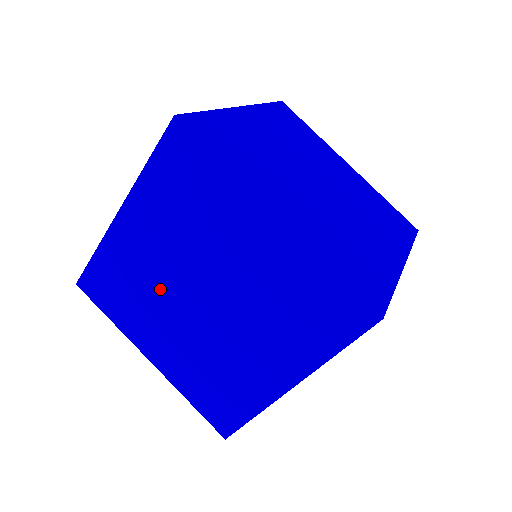
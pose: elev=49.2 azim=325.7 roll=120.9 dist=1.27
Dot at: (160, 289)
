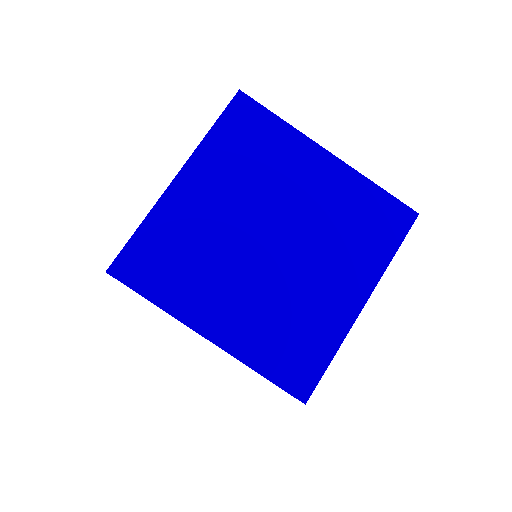
Dot at: occluded
